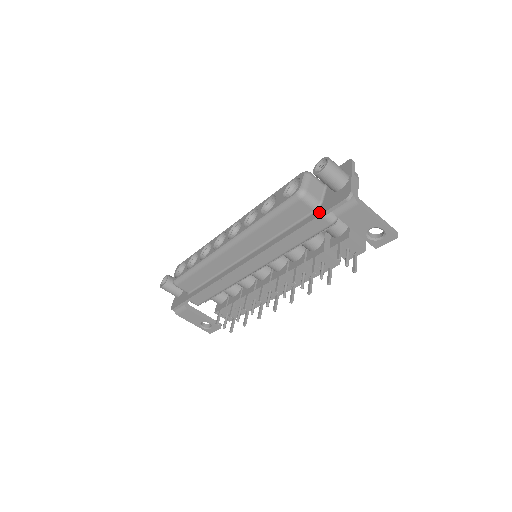
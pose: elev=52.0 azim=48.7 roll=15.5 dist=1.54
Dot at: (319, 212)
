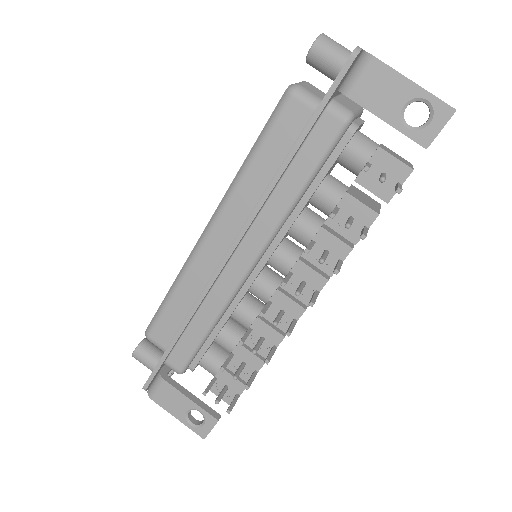
Dot at: (321, 103)
